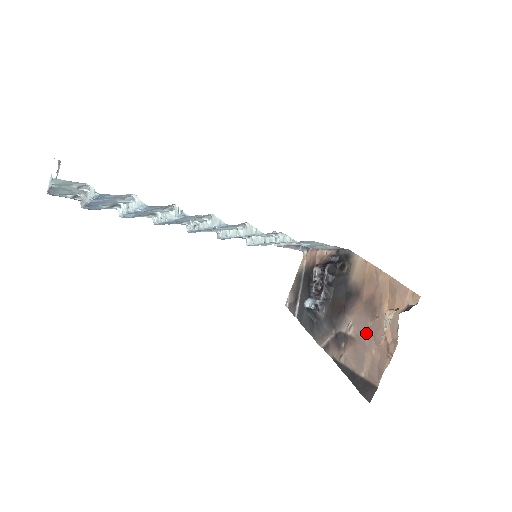
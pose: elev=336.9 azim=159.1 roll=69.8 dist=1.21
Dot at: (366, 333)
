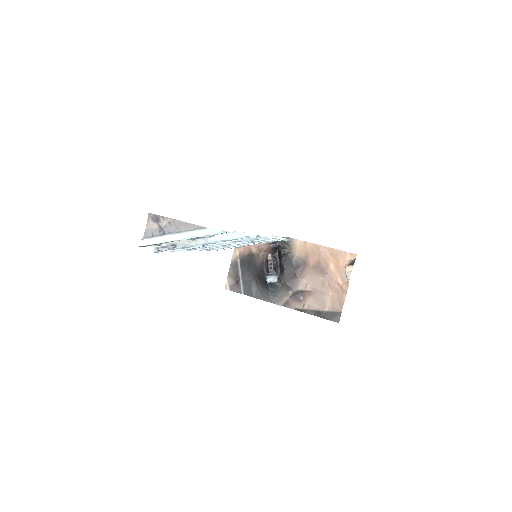
Dot at: (321, 285)
